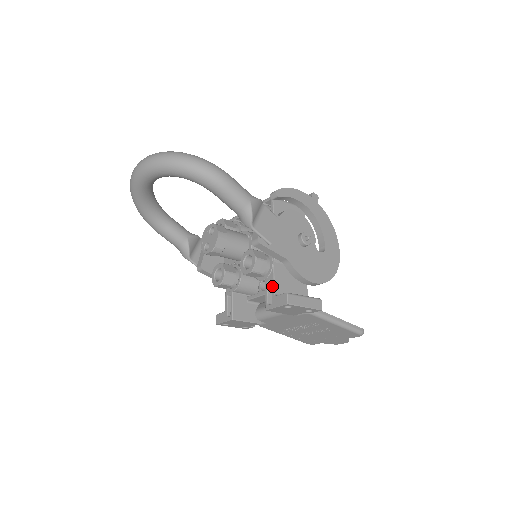
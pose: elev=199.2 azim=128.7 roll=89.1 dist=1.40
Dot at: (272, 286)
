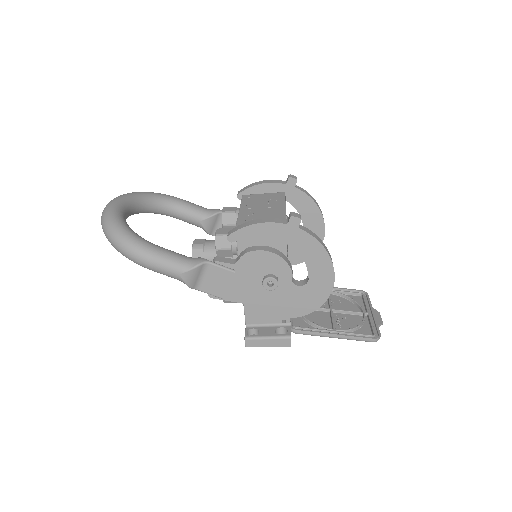
Dot at: occluded
